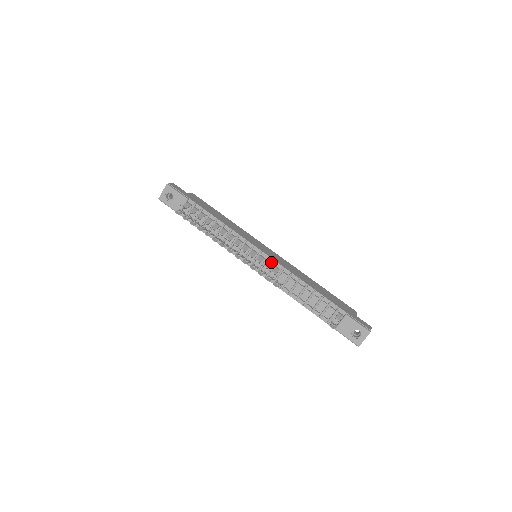
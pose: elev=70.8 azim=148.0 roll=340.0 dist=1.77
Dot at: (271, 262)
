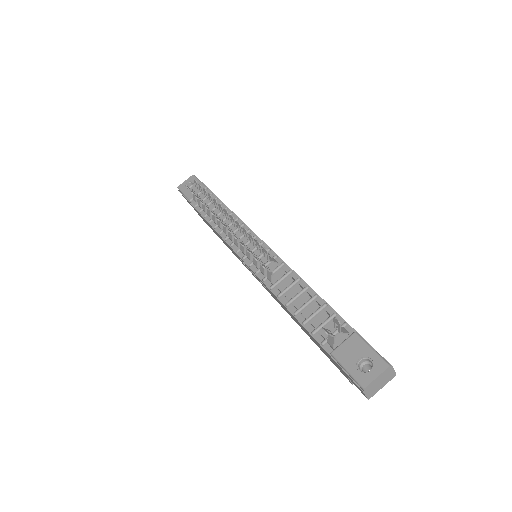
Dot at: (271, 255)
